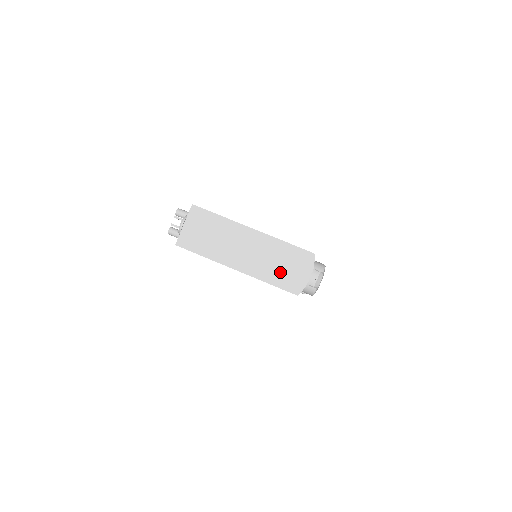
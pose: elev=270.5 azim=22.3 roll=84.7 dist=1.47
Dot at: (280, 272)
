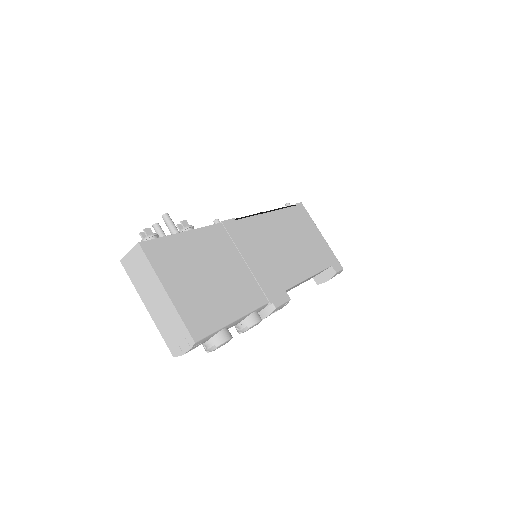
Dot at: (170, 334)
